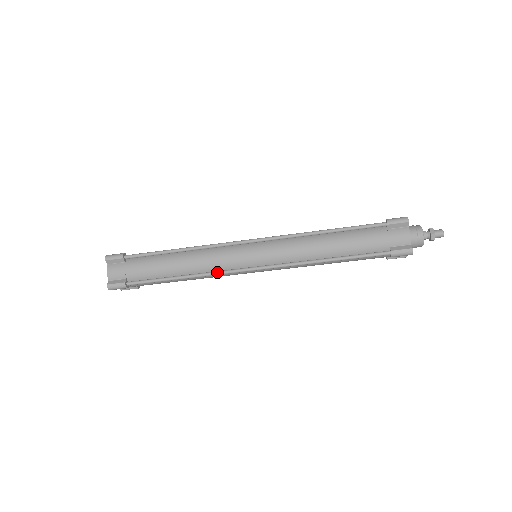
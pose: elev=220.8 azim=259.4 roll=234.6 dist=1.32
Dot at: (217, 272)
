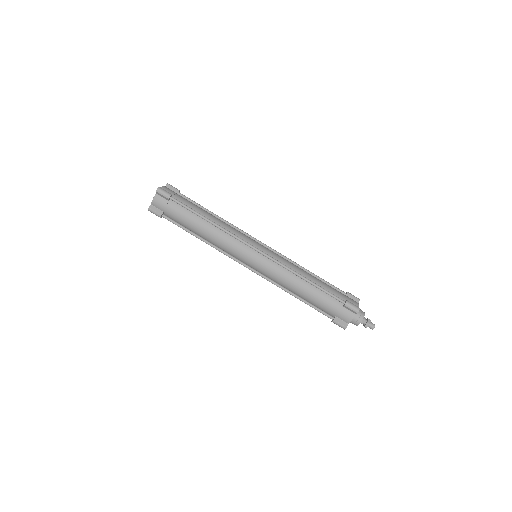
Dot at: (234, 234)
